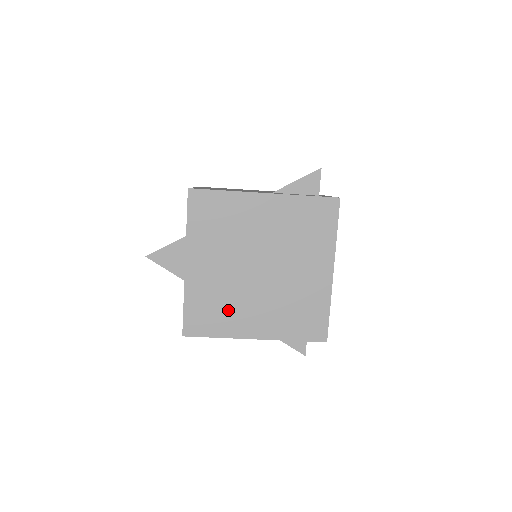
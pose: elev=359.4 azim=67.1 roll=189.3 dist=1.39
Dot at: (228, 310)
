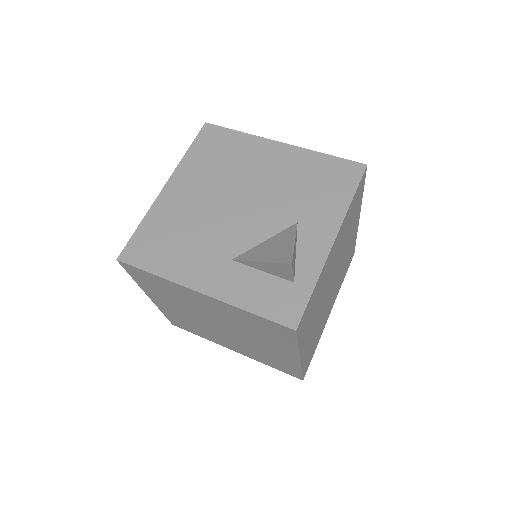
Dot at: (202, 331)
